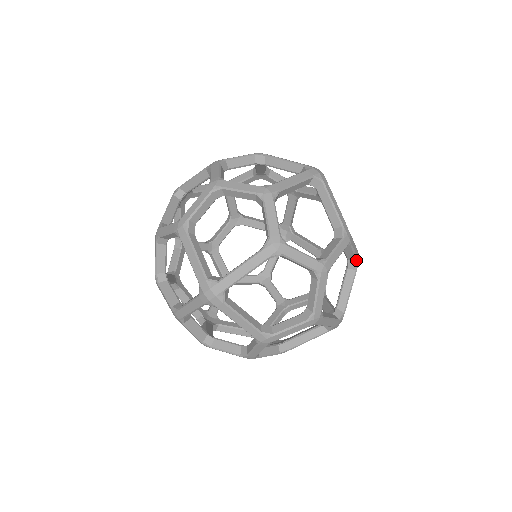
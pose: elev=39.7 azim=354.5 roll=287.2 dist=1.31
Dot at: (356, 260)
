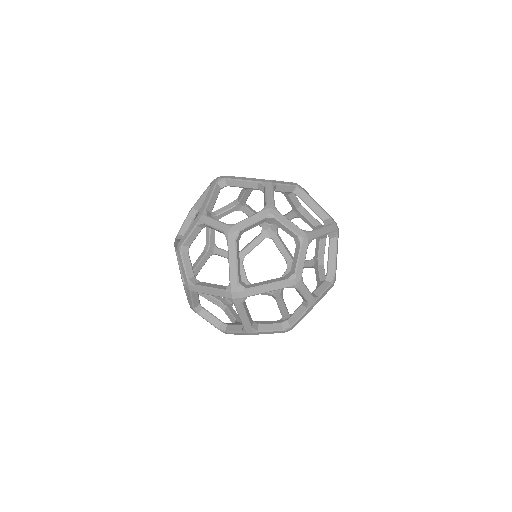
Dot at: (296, 187)
